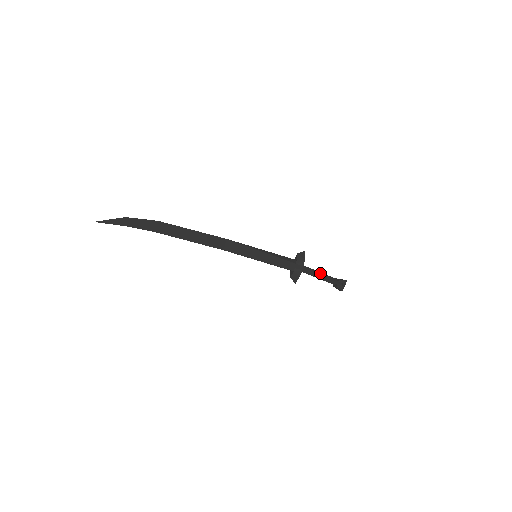
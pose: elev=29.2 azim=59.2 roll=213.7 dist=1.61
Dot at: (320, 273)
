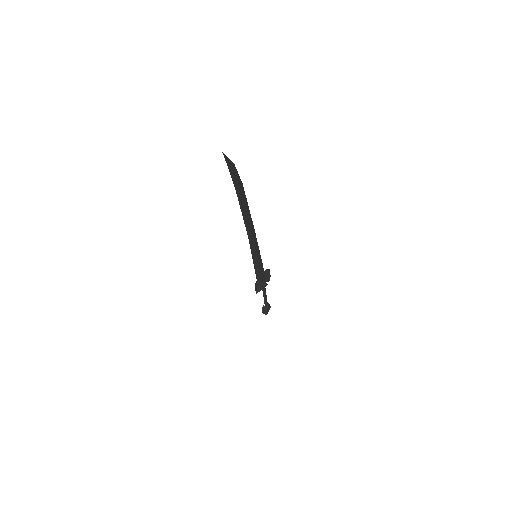
Dot at: occluded
